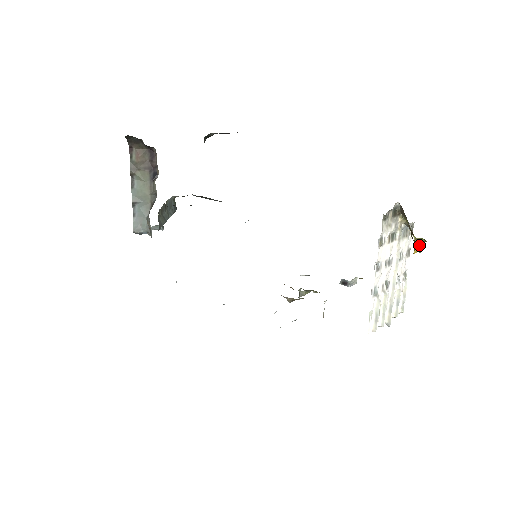
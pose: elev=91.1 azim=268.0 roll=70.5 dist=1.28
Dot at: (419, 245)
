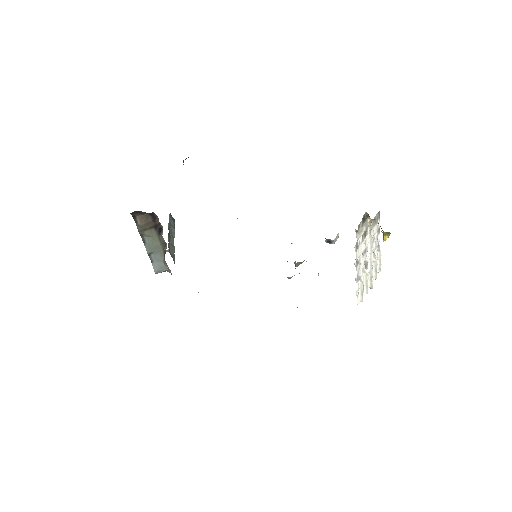
Dot at: (387, 235)
